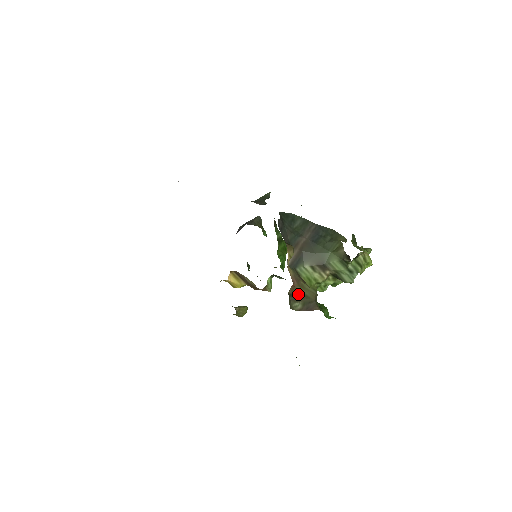
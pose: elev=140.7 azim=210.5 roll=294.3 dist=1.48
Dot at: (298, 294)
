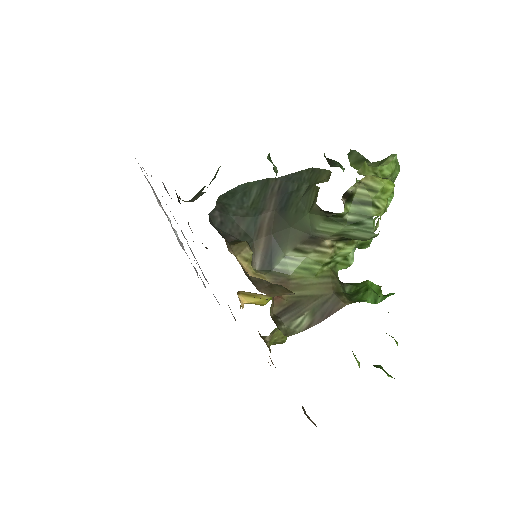
Dot at: (295, 303)
